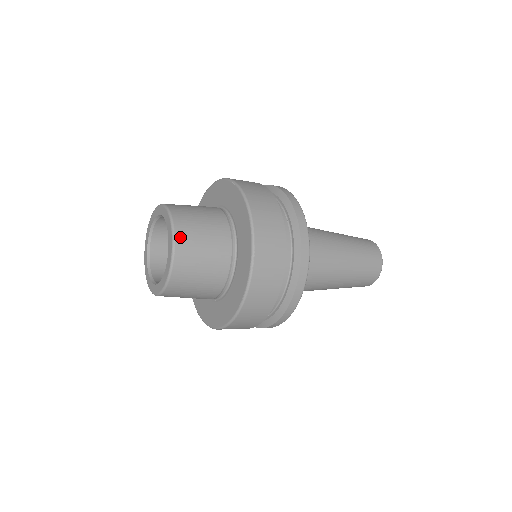
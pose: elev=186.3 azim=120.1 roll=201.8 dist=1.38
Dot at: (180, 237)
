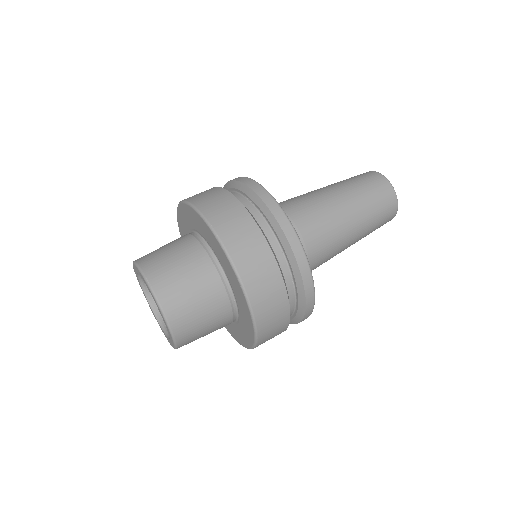
Dot at: (181, 337)
